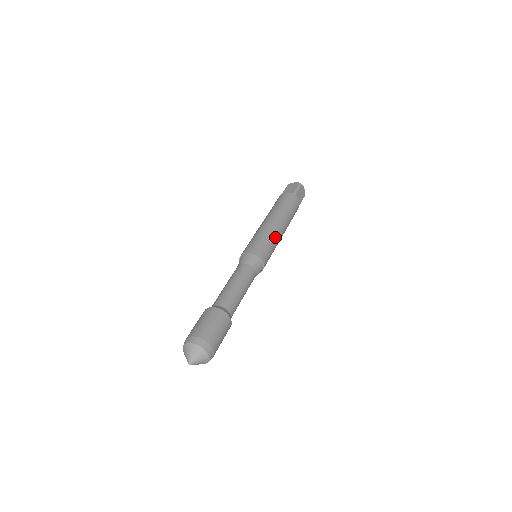
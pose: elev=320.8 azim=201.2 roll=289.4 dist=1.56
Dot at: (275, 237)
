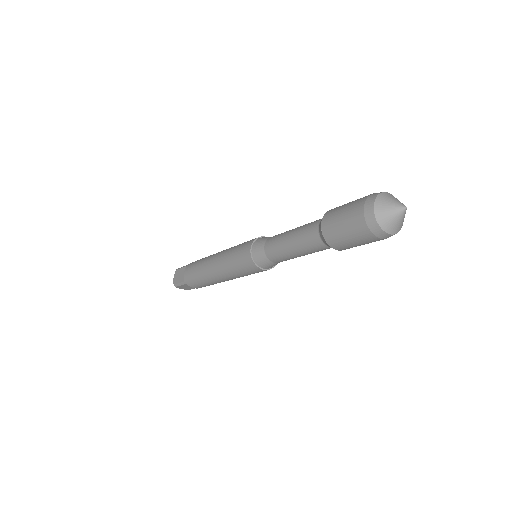
Dot at: occluded
